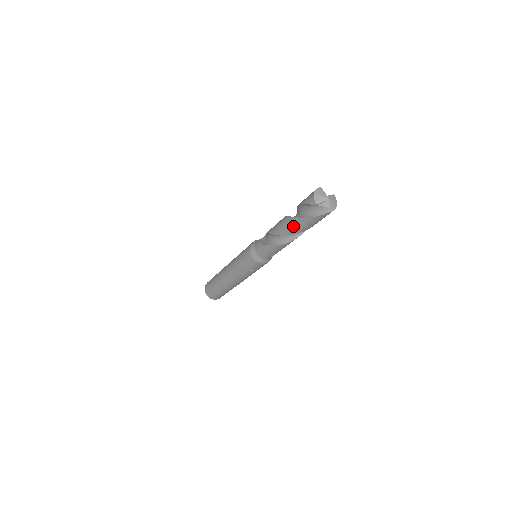
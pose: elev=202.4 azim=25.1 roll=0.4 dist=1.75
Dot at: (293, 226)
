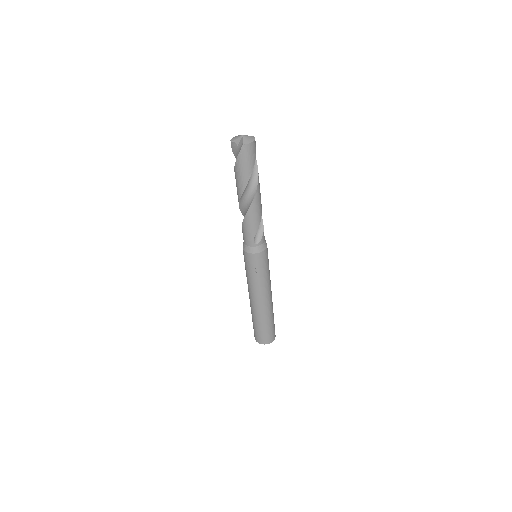
Dot at: (237, 182)
